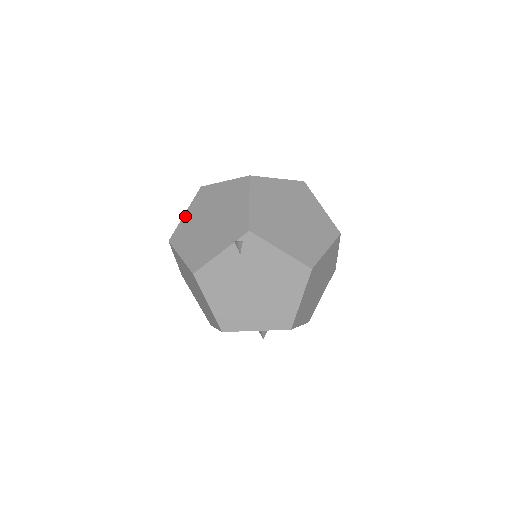
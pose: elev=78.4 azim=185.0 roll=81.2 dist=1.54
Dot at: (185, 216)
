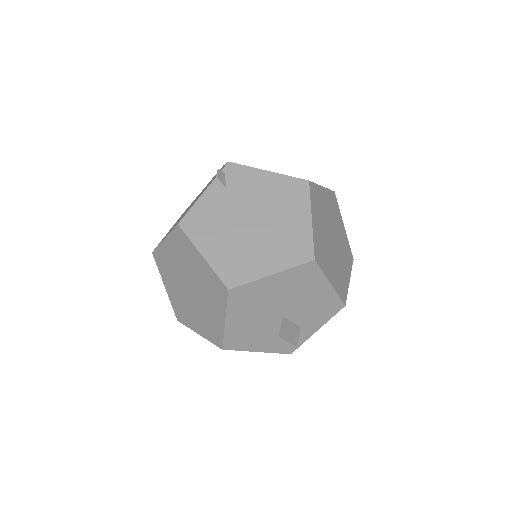
Dot at: occluded
